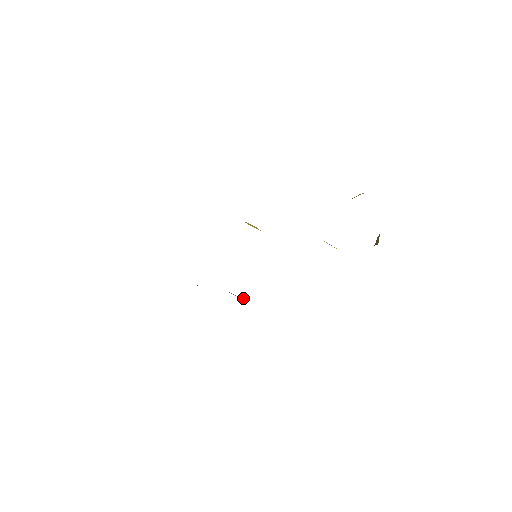
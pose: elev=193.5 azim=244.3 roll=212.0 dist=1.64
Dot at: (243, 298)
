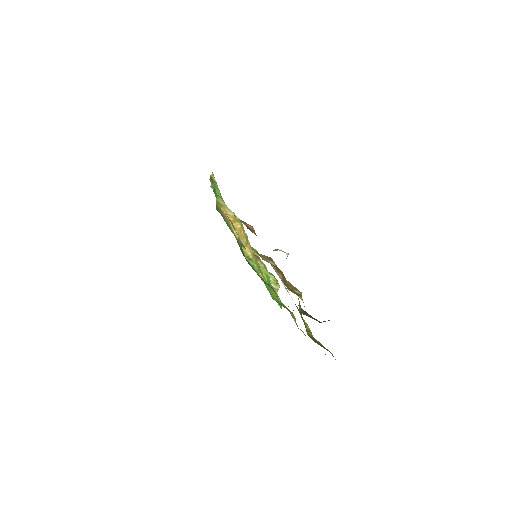
Dot at: occluded
